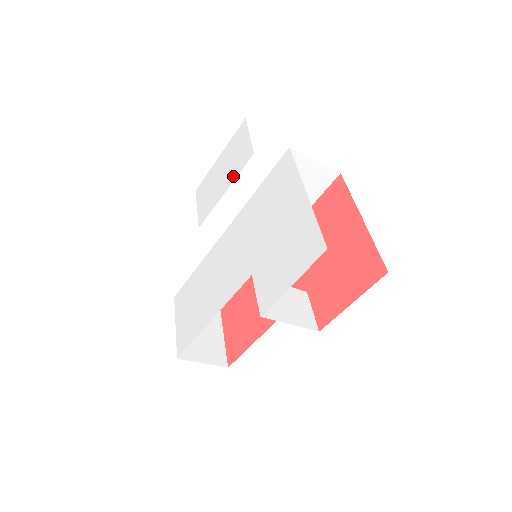
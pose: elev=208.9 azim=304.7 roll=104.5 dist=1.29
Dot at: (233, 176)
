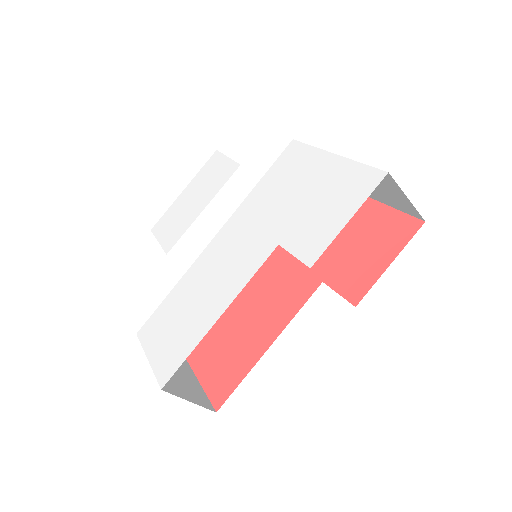
Dot at: (213, 192)
